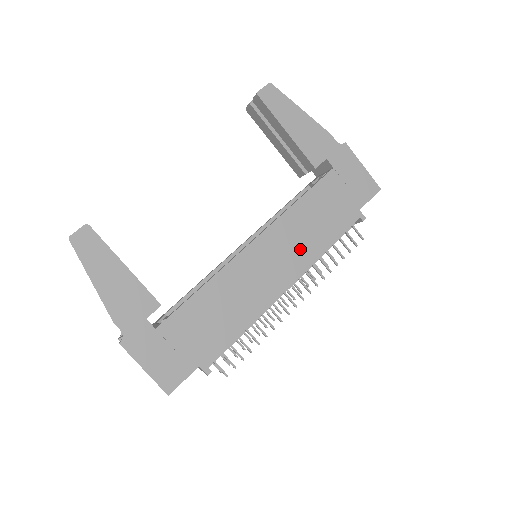
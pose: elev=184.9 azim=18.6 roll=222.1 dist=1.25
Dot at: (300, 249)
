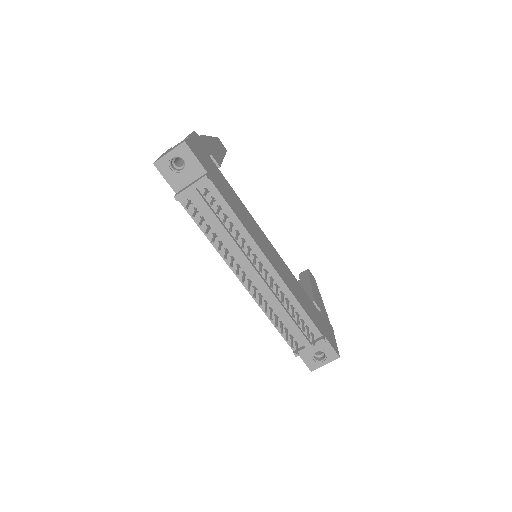
Dot at: (287, 278)
